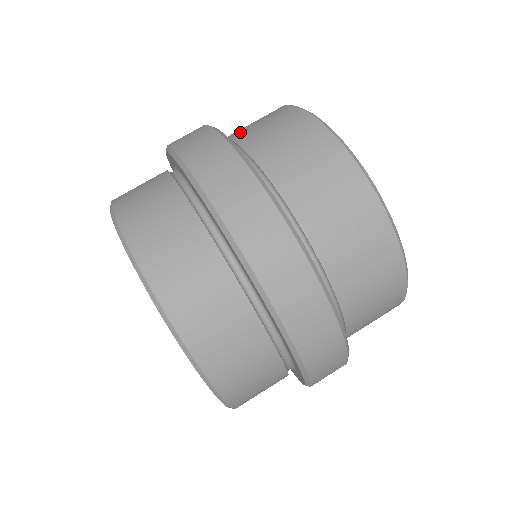
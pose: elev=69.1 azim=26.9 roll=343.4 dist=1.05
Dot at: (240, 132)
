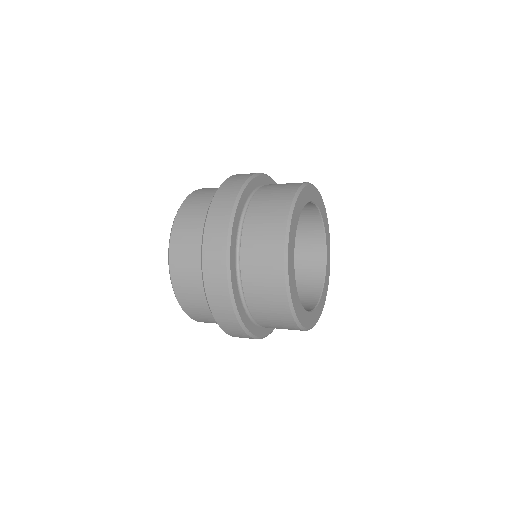
Dot at: (248, 255)
